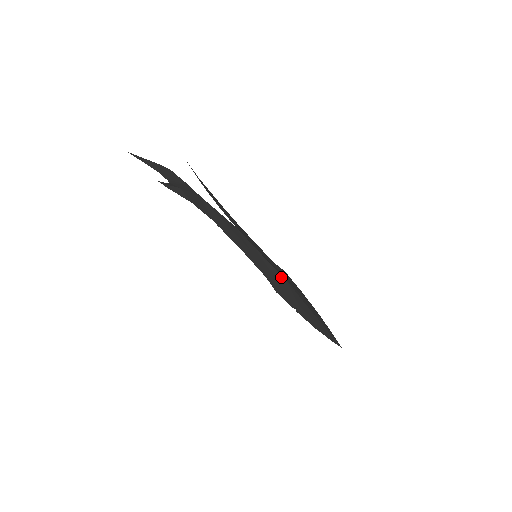
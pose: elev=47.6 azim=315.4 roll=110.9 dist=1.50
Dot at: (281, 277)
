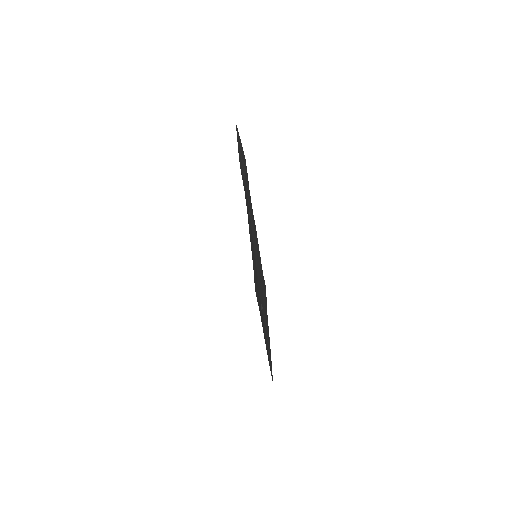
Dot at: (264, 283)
